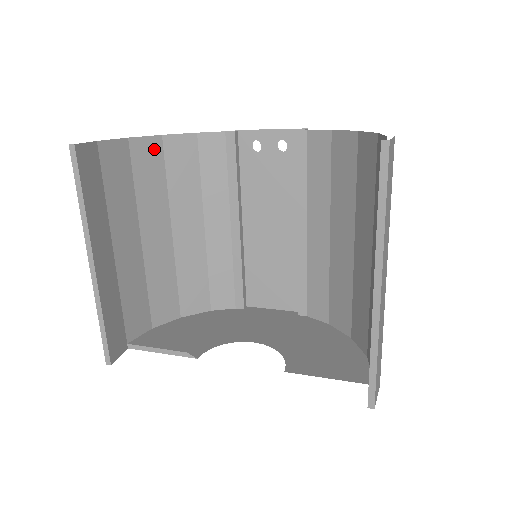
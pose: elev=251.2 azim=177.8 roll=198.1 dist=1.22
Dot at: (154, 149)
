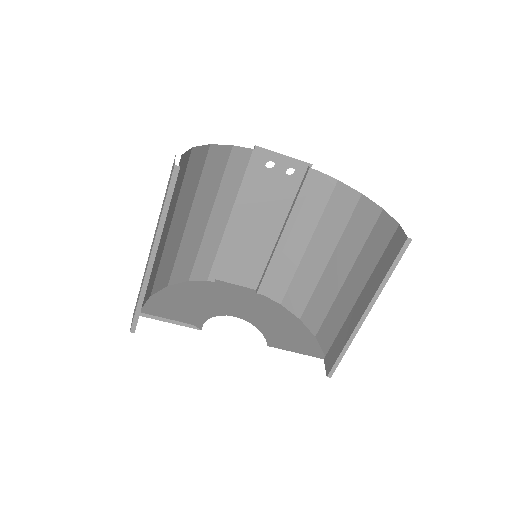
Dot at: (202, 156)
